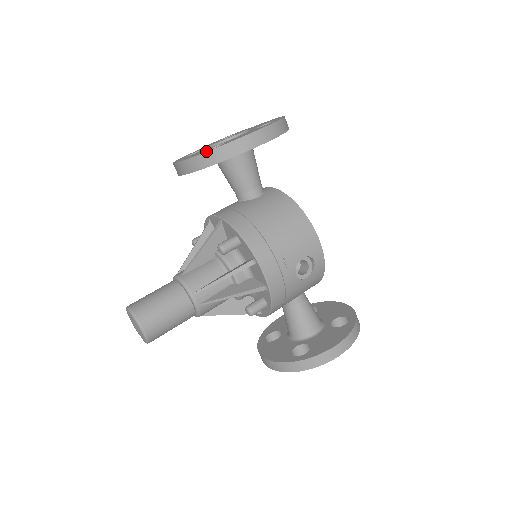
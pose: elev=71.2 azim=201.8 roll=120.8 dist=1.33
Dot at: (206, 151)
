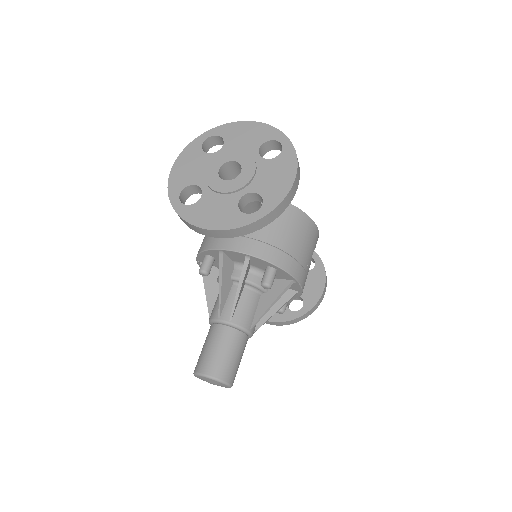
Dot at: (255, 218)
